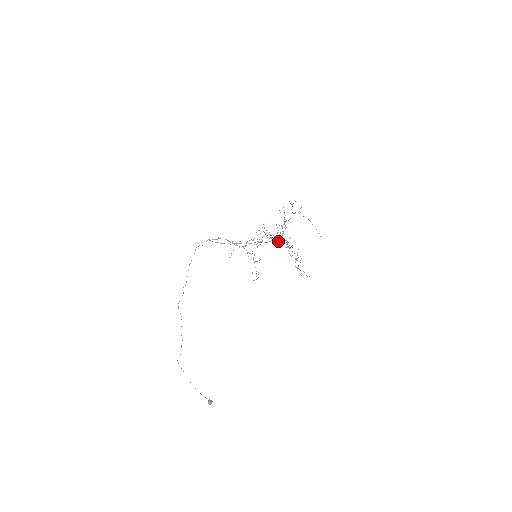
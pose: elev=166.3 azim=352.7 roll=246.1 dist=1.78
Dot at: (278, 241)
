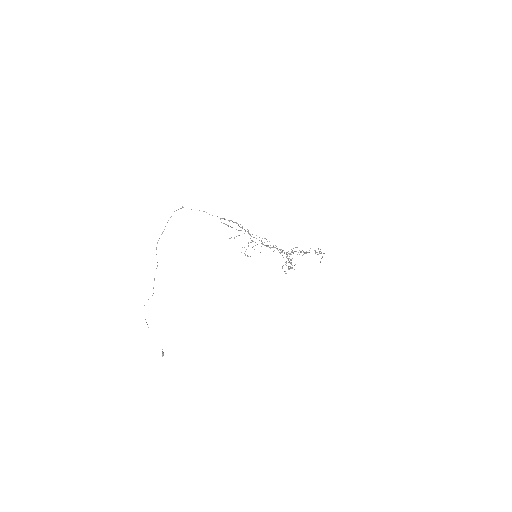
Dot at: (284, 252)
